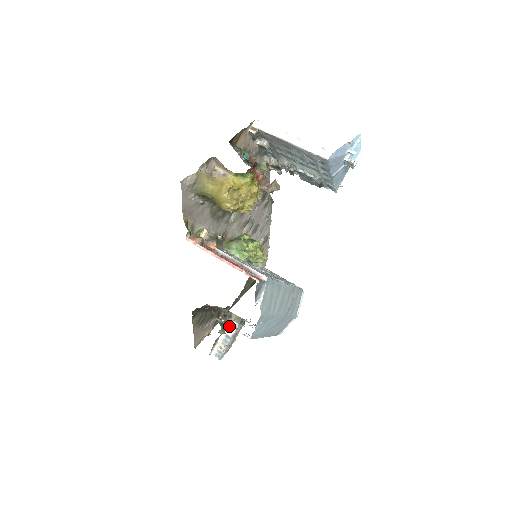
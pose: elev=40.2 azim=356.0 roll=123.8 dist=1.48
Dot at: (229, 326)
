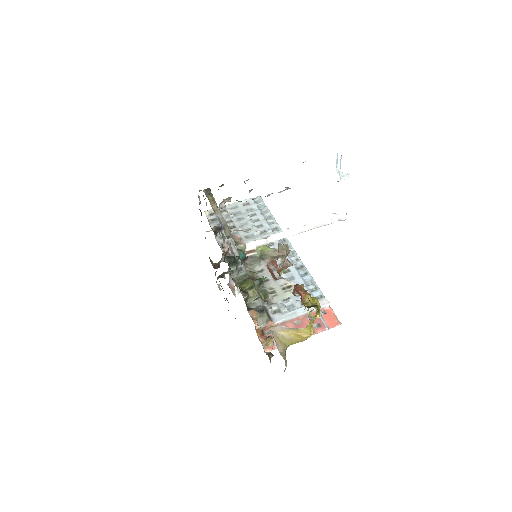
Dot at: occluded
